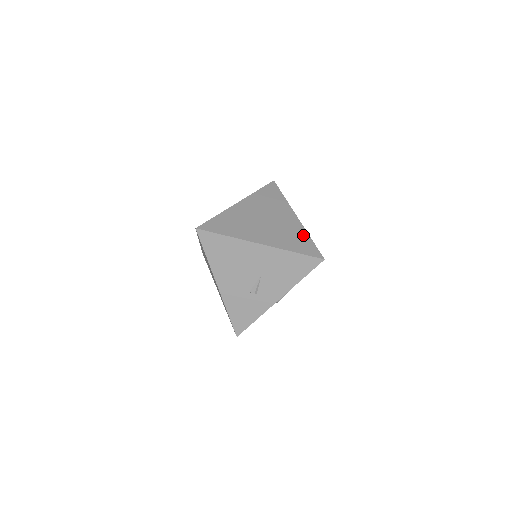
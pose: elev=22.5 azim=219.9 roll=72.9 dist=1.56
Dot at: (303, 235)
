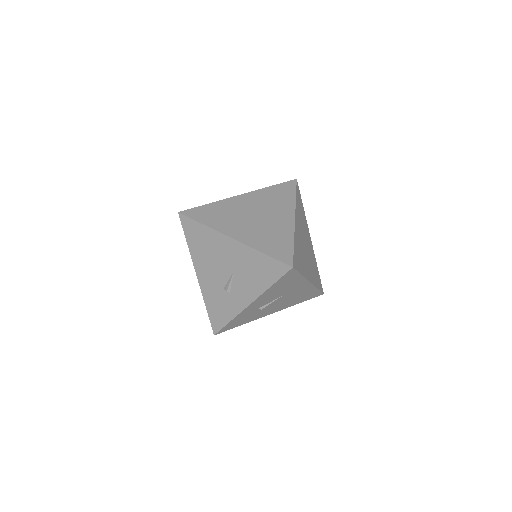
Dot at: (287, 238)
